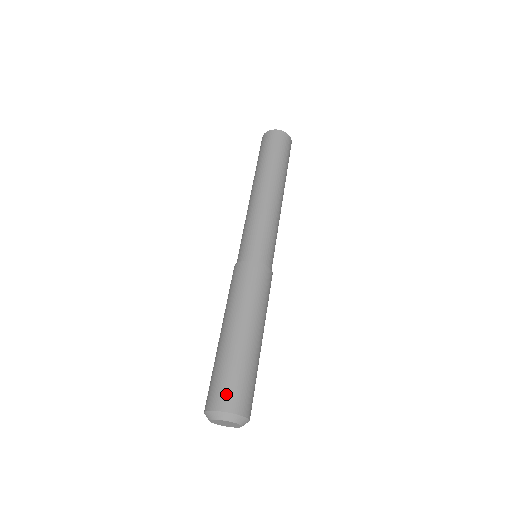
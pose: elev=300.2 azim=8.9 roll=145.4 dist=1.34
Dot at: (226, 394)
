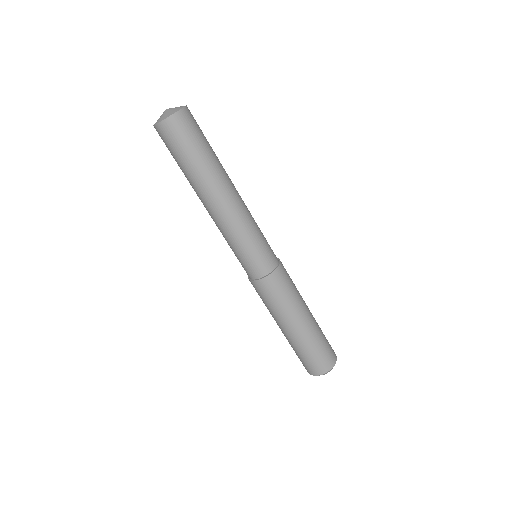
Dot at: (330, 356)
